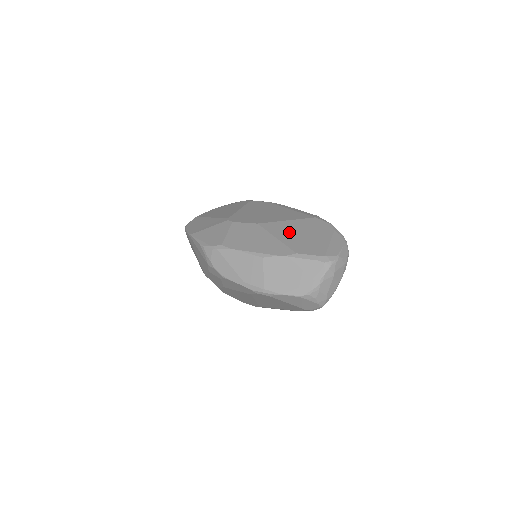
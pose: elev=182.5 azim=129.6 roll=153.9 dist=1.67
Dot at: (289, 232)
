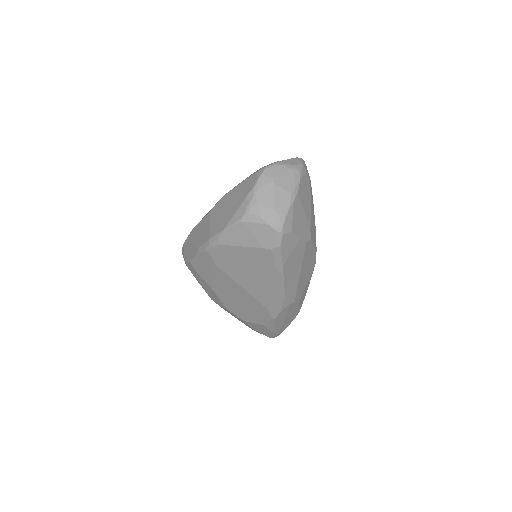
Dot at: occluded
